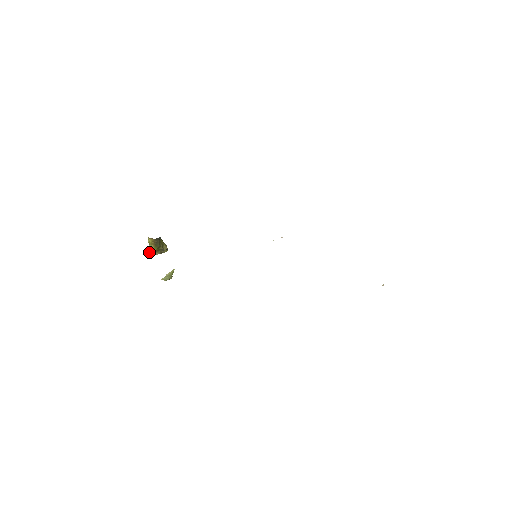
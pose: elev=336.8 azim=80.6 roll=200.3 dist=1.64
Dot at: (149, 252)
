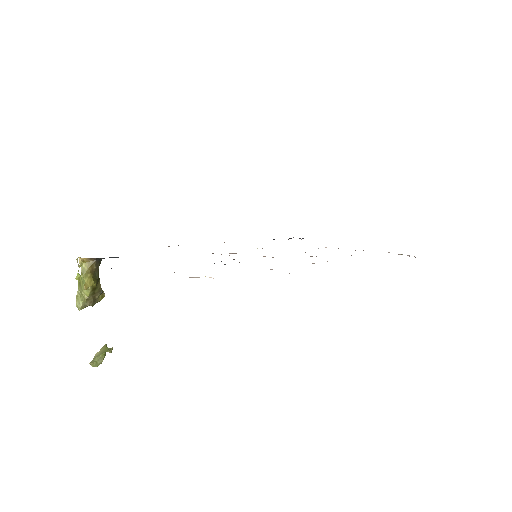
Dot at: (85, 287)
